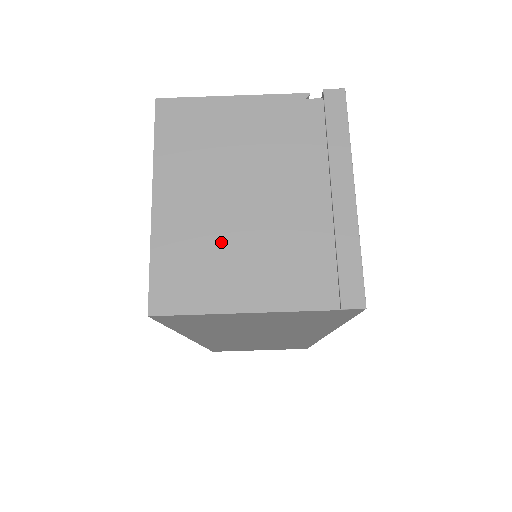
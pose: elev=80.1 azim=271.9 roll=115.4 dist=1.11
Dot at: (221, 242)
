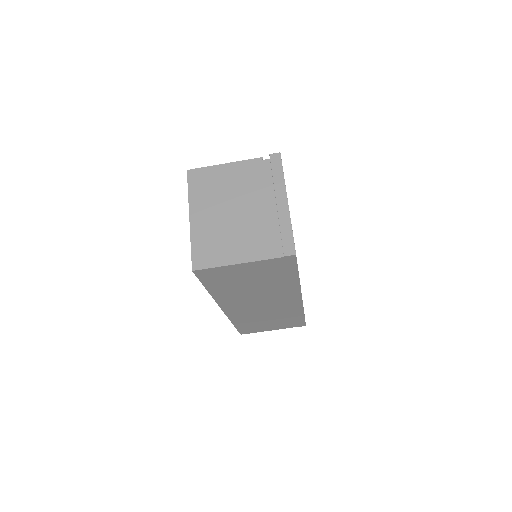
Dot at: (224, 233)
